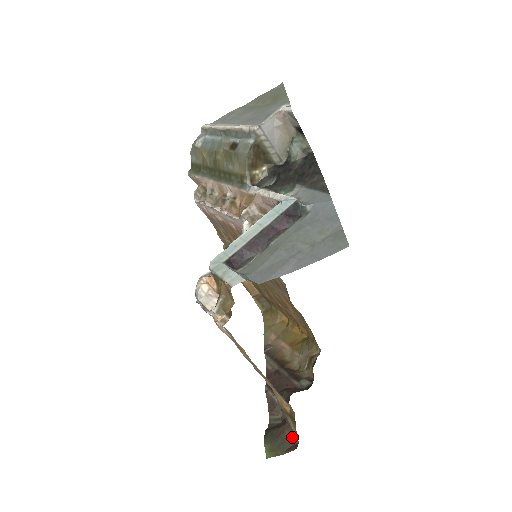
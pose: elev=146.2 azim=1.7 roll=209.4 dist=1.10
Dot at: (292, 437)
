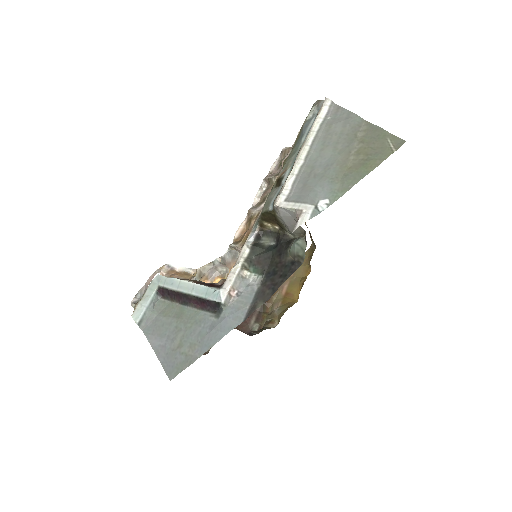
Dot at: occluded
